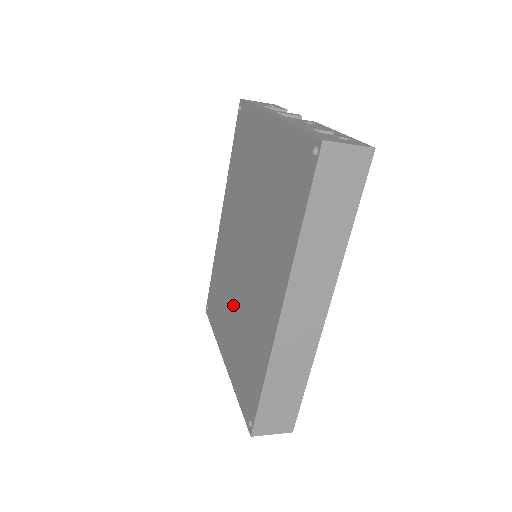
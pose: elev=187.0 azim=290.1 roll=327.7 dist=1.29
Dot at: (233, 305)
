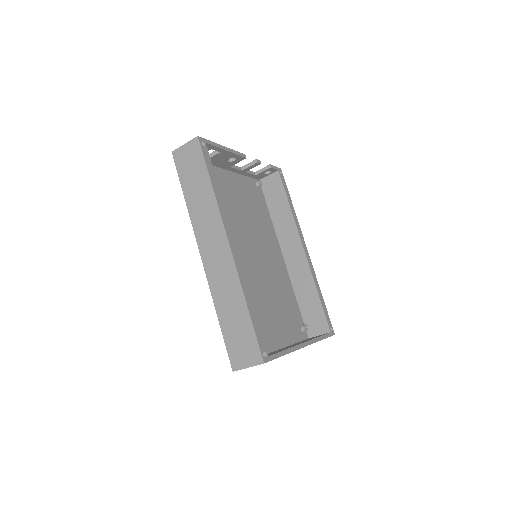
Dot at: occluded
